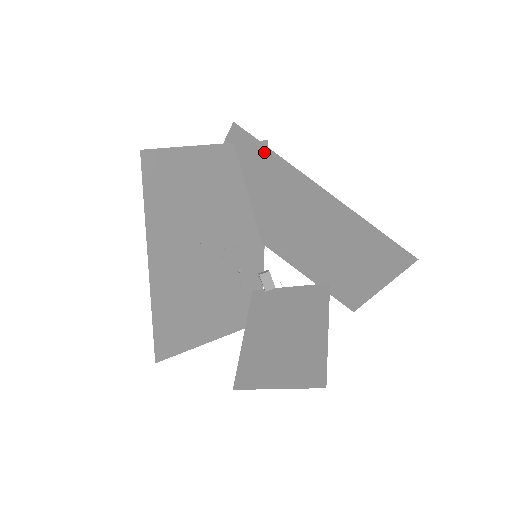
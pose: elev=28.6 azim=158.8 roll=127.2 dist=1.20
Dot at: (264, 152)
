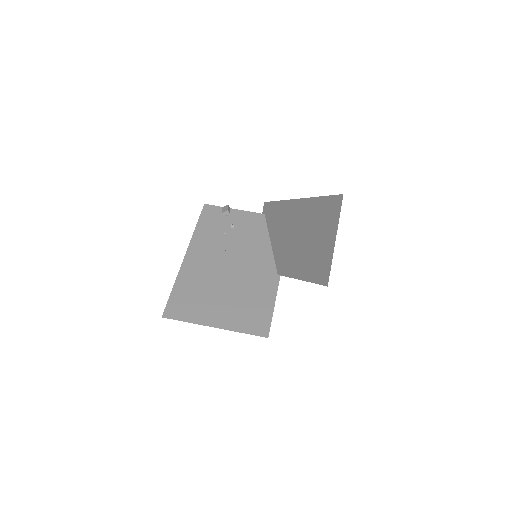
Dot at: (274, 206)
